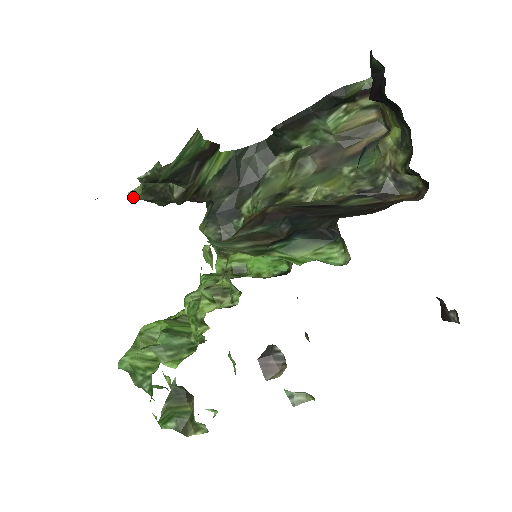
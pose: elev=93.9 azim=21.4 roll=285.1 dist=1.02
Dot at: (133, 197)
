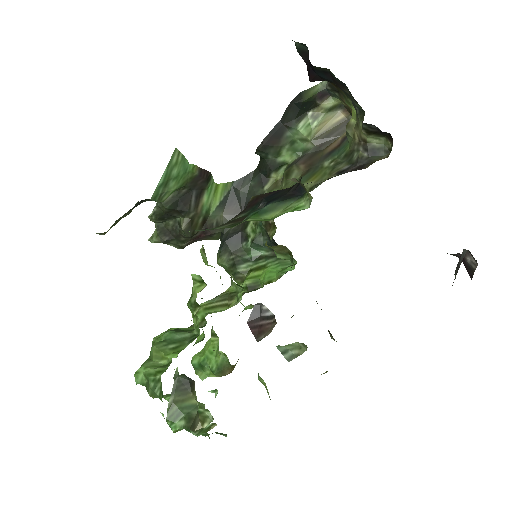
Dot at: (152, 242)
